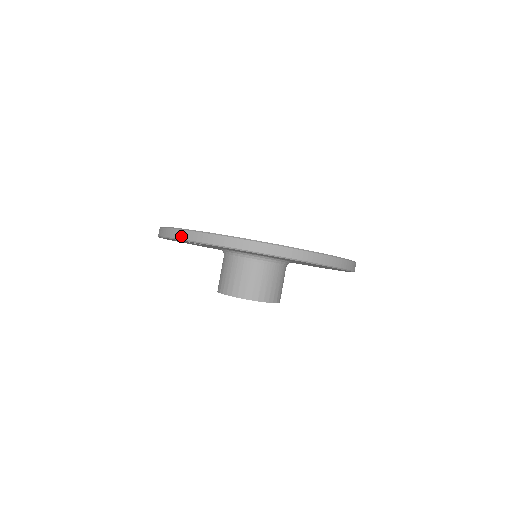
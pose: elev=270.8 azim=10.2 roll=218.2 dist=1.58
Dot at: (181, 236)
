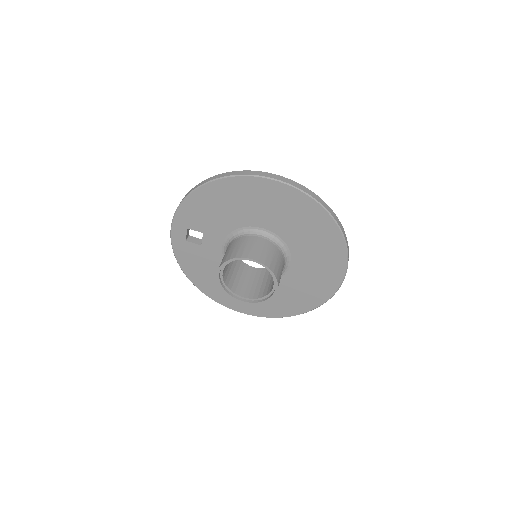
Dot at: (174, 215)
